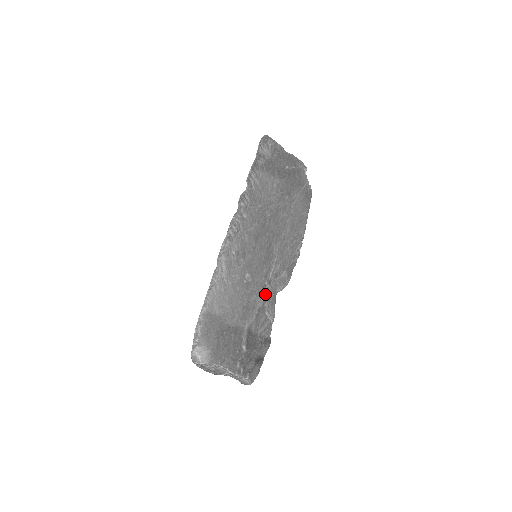
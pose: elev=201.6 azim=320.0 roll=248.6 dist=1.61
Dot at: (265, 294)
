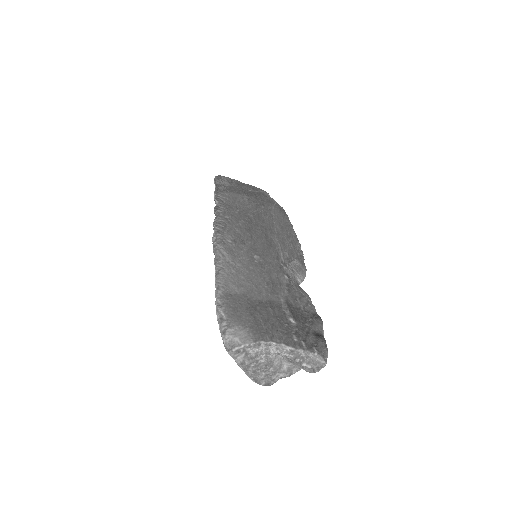
Dot at: (286, 274)
